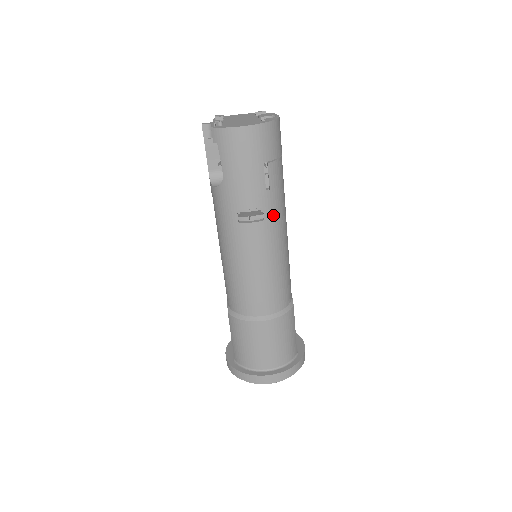
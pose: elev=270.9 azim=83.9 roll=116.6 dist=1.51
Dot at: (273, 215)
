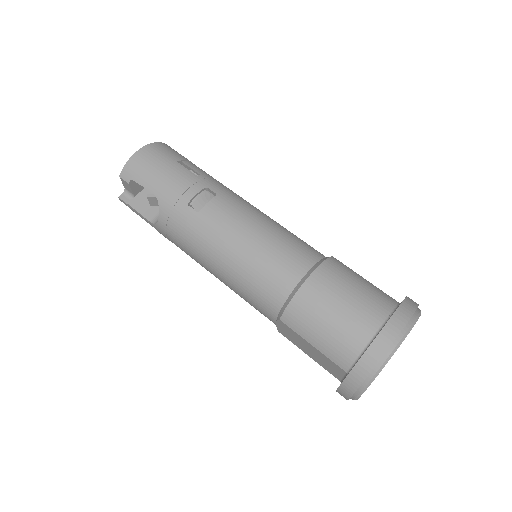
Dot at: (223, 190)
